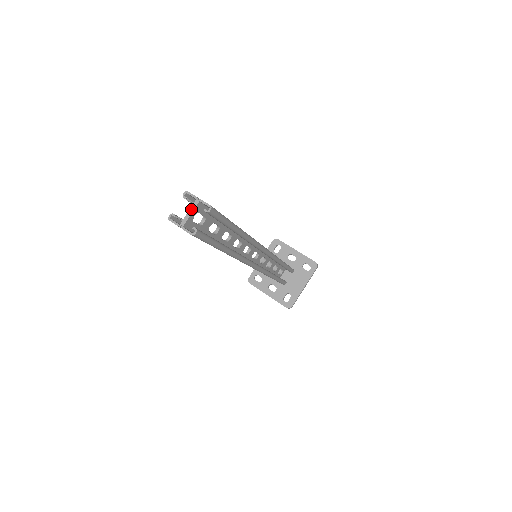
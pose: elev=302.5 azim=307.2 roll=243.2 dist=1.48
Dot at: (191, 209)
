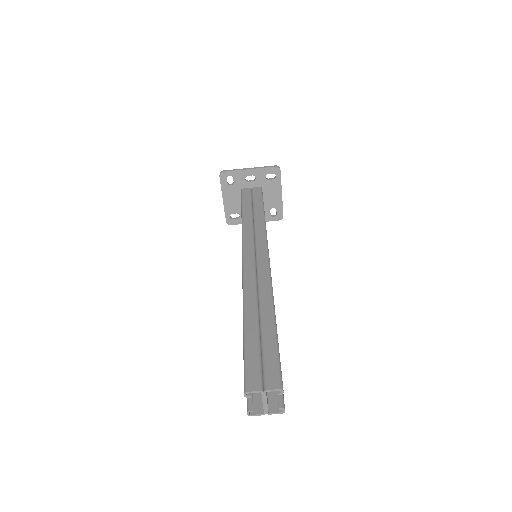
Dot at: (264, 400)
